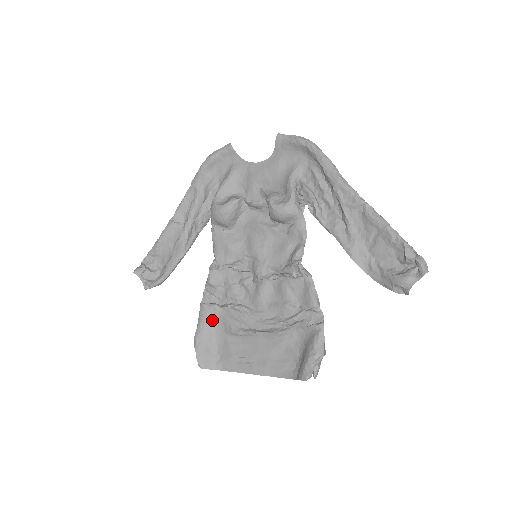
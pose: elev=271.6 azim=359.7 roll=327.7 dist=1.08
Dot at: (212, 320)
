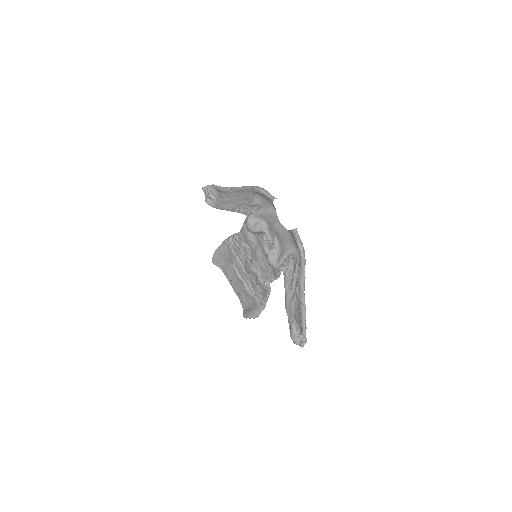
Dot at: (227, 251)
